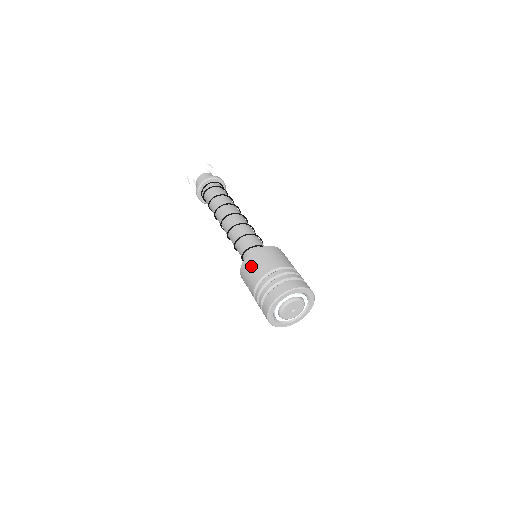
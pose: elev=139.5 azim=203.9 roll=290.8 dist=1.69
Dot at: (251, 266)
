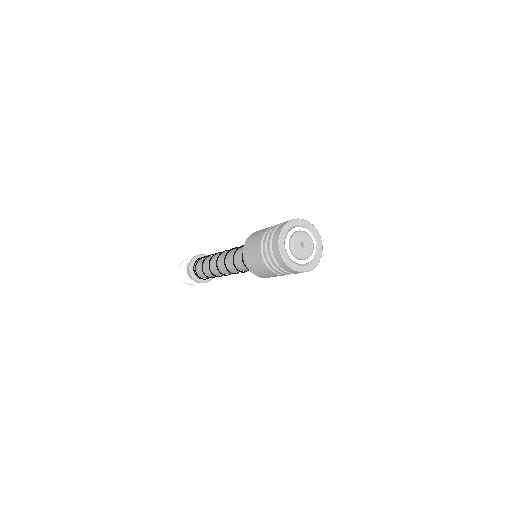
Dot at: (253, 237)
